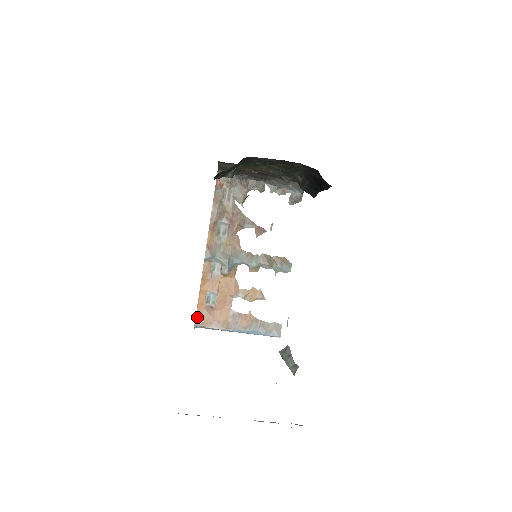
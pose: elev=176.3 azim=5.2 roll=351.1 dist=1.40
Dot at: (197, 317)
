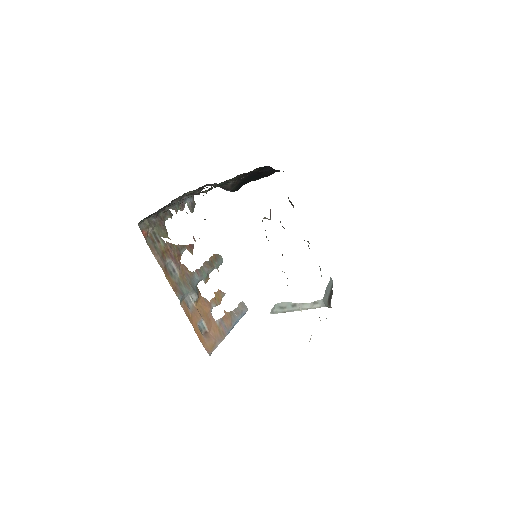
Dot at: (206, 348)
